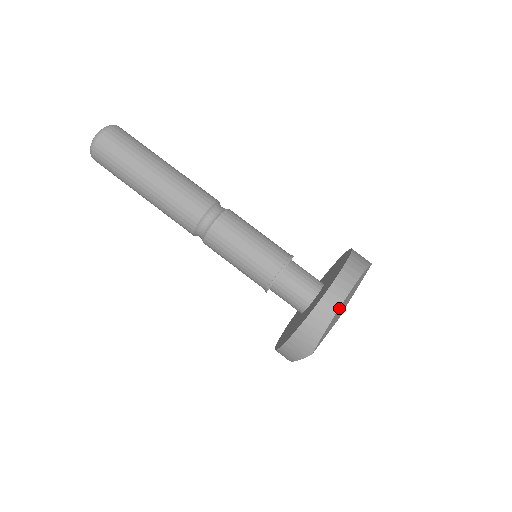
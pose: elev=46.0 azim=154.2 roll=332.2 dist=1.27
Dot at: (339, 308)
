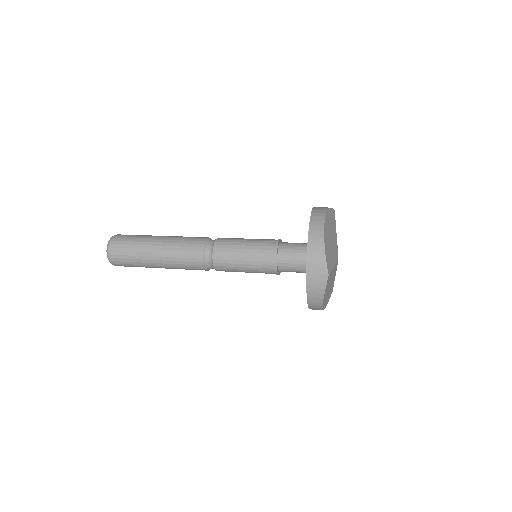
Dot at: (324, 232)
